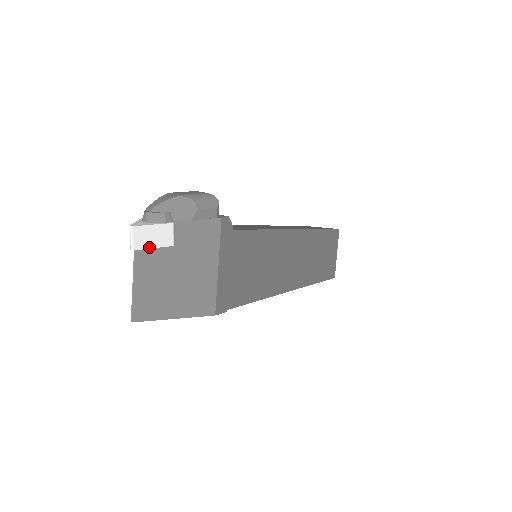
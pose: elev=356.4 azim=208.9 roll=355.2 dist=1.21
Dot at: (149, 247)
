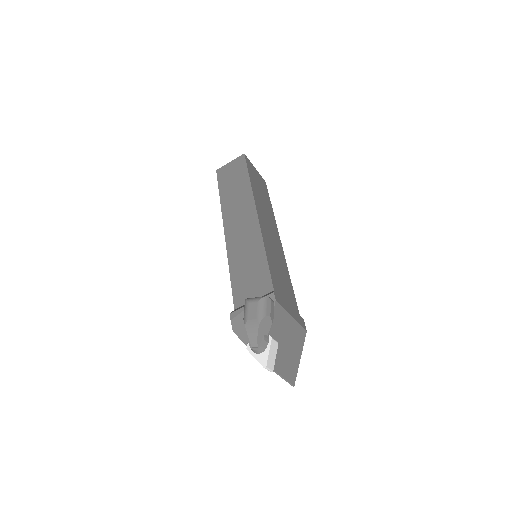
Dot at: (275, 360)
